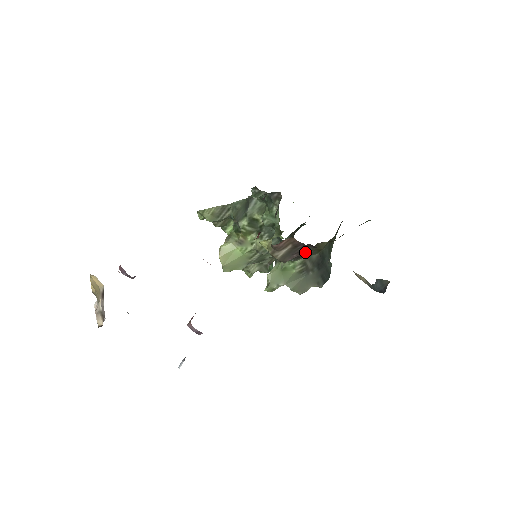
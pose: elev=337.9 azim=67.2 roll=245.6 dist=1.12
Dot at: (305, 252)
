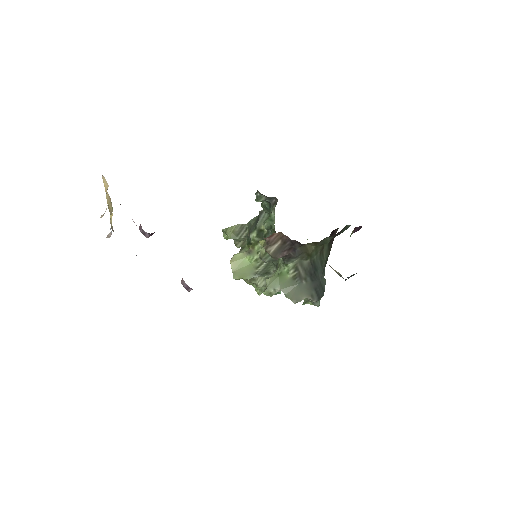
Dot at: (294, 251)
